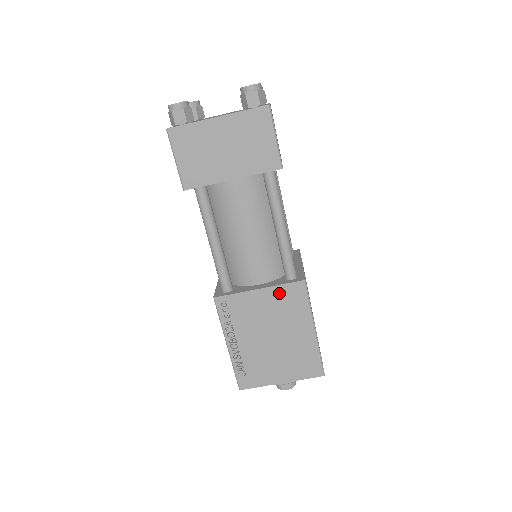
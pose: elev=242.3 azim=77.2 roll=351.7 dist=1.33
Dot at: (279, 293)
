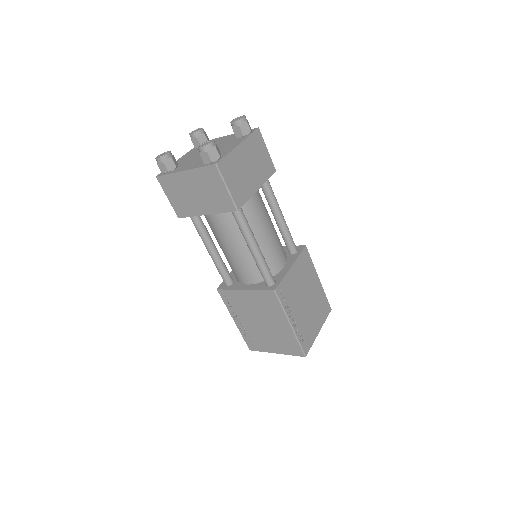
Dot at: (258, 295)
